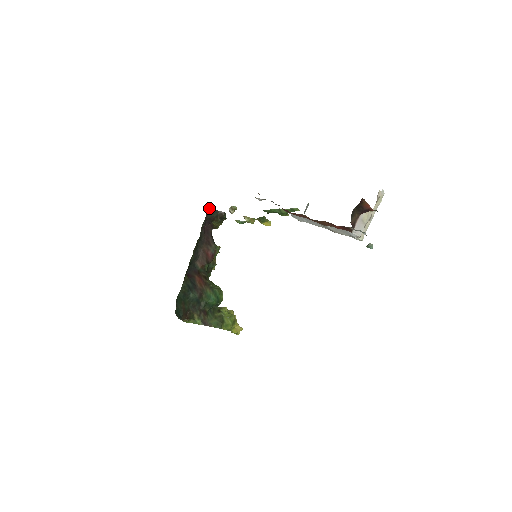
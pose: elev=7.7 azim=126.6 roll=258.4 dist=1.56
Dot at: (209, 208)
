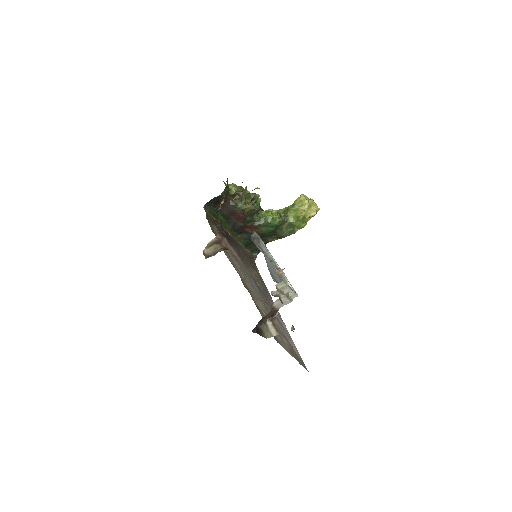
Dot at: (206, 204)
